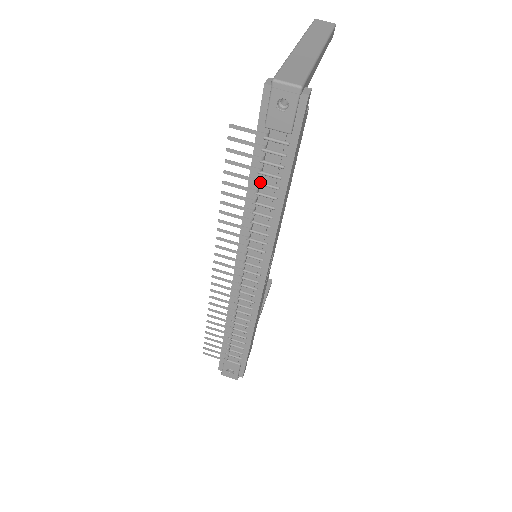
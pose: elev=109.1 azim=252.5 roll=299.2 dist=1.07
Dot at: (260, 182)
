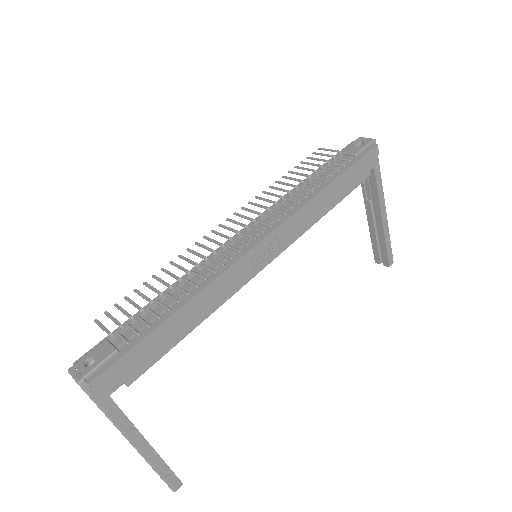
Dot at: (315, 177)
